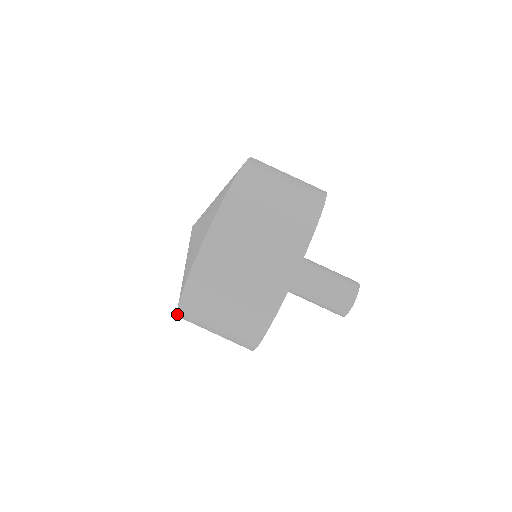
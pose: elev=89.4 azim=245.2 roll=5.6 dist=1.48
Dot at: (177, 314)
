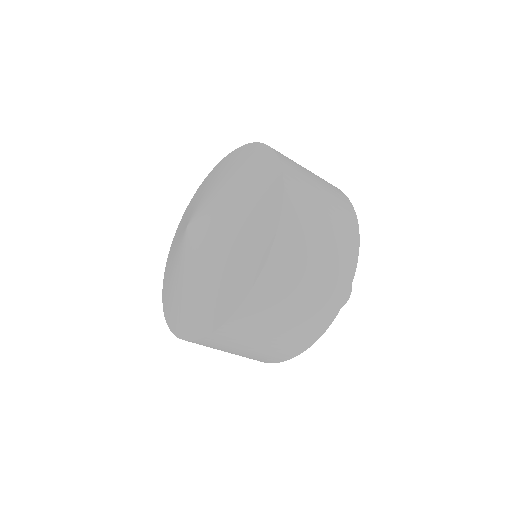
Dot at: (163, 298)
